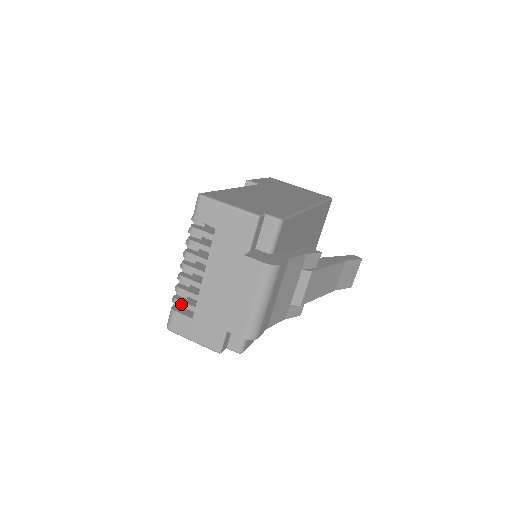
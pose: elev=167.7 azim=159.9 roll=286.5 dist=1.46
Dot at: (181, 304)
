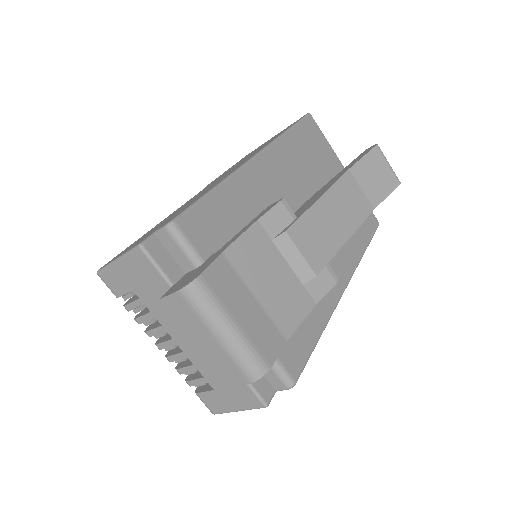
Dot at: (194, 383)
